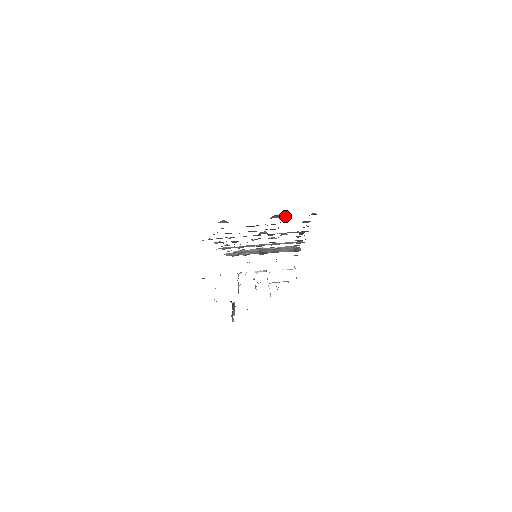
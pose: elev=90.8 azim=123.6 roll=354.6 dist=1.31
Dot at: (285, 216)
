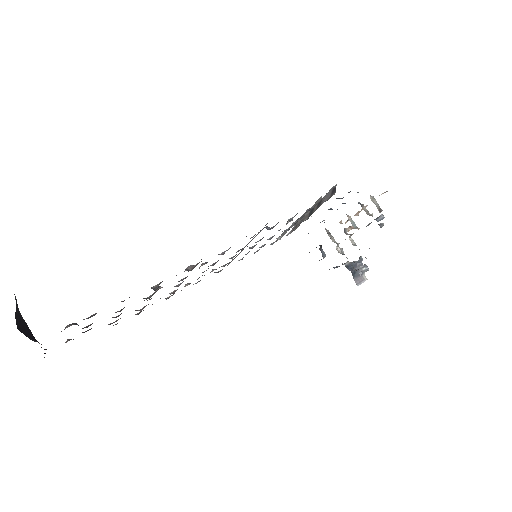
Dot at: occluded
